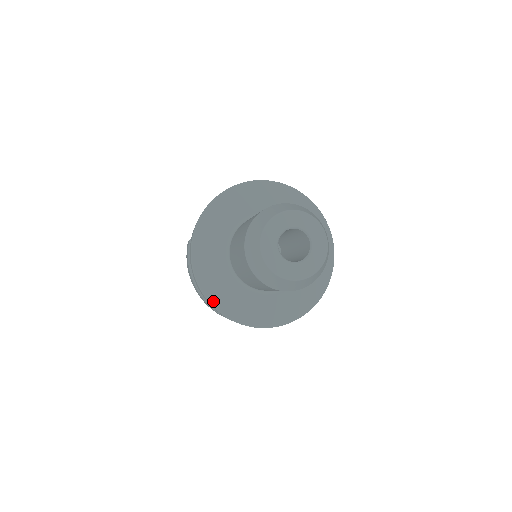
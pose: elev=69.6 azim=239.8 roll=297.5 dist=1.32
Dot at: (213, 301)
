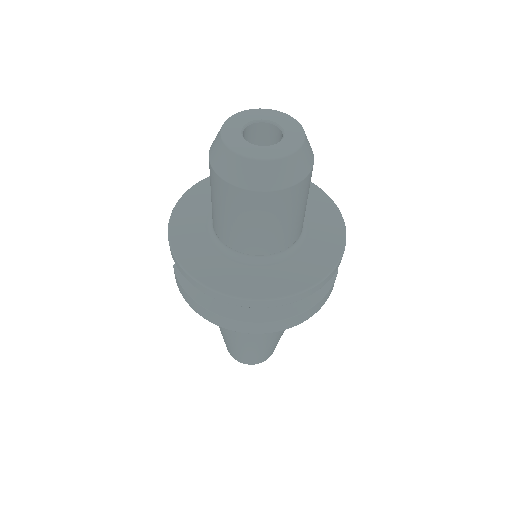
Dot at: (223, 290)
